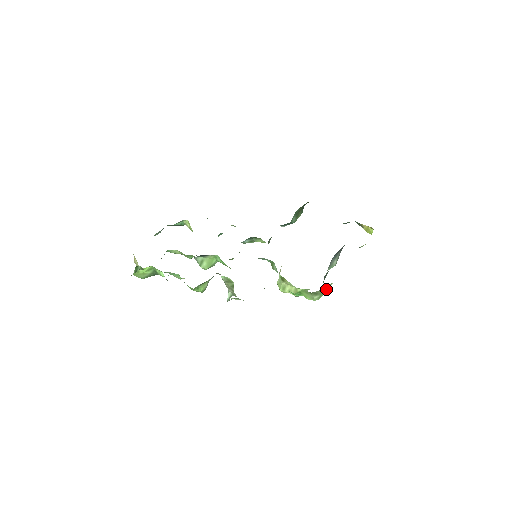
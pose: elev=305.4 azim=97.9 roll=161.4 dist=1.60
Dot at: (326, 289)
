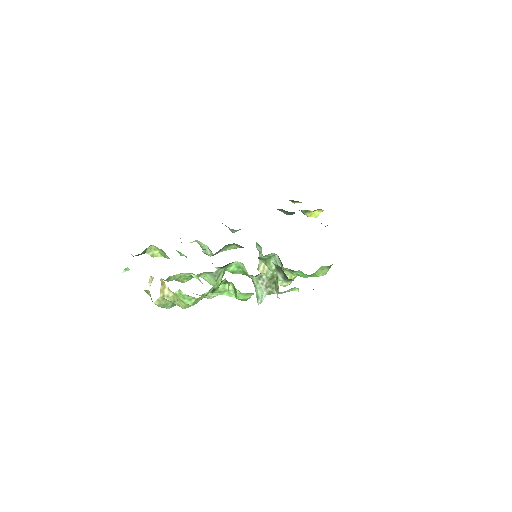
Dot at: occluded
